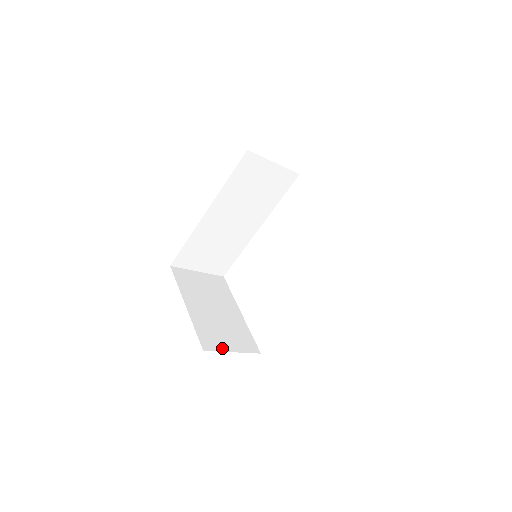
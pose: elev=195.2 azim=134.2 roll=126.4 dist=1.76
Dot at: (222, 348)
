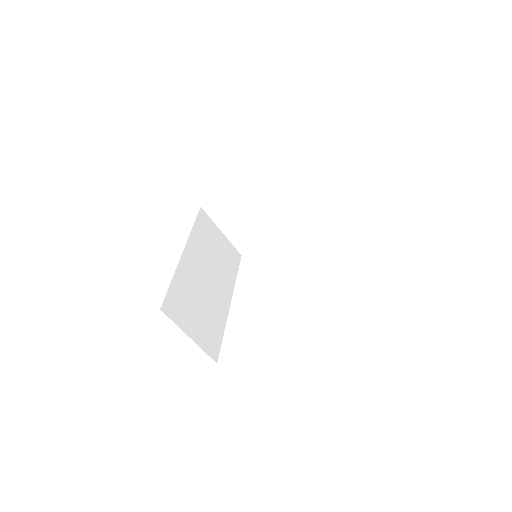
Dot at: occluded
